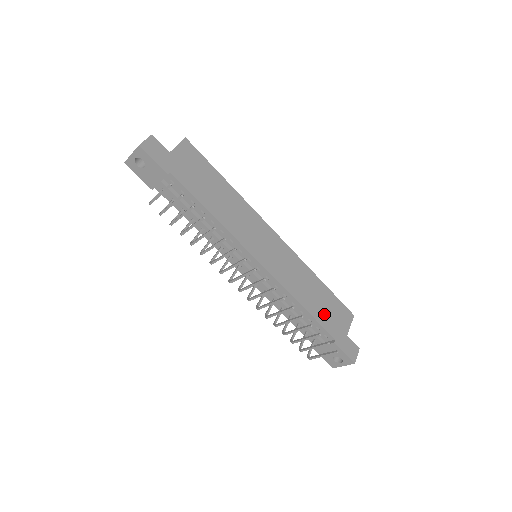
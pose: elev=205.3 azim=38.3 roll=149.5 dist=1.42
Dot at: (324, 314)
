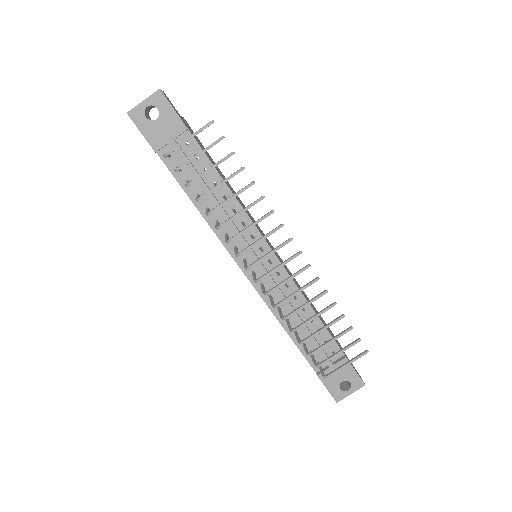
Dot at: (327, 328)
